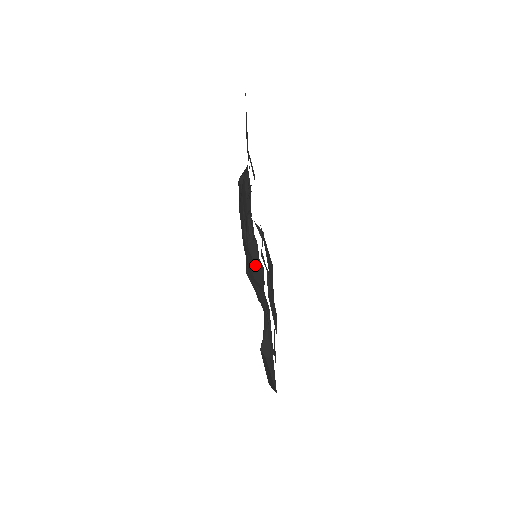
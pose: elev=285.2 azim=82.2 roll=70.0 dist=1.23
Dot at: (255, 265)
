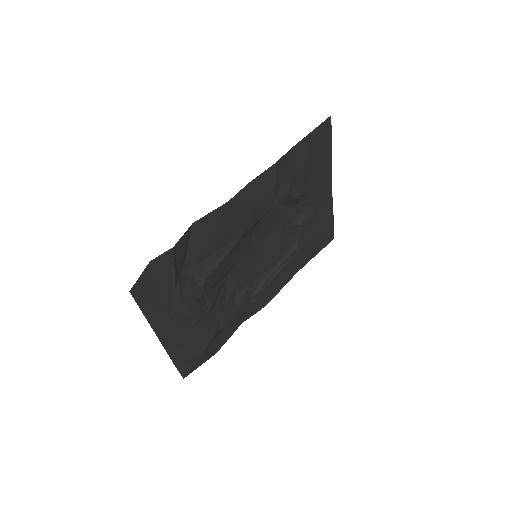
Dot at: (223, 307)
